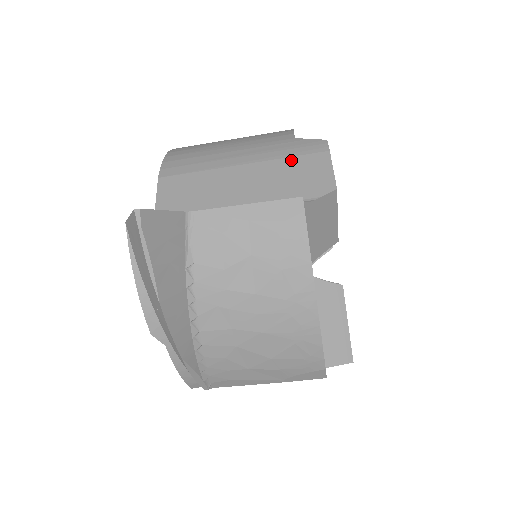
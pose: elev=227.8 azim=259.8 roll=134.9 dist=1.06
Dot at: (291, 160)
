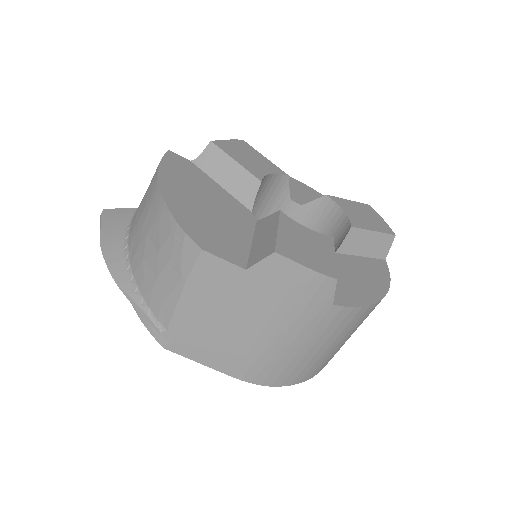
Dot at: occluded
